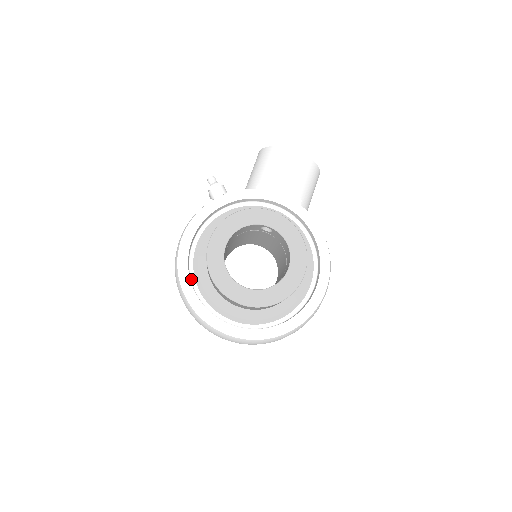
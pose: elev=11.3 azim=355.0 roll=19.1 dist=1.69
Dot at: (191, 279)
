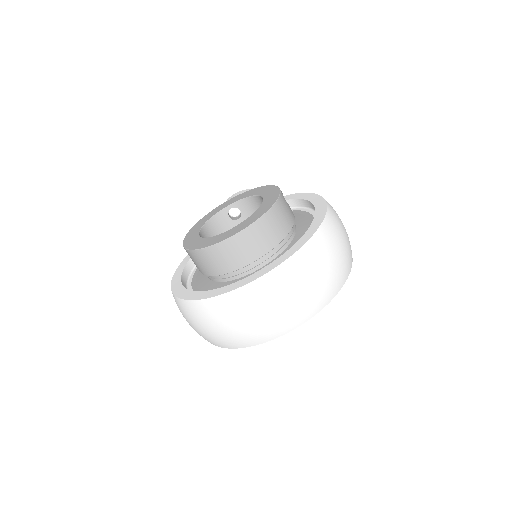
Dot at: occluded
